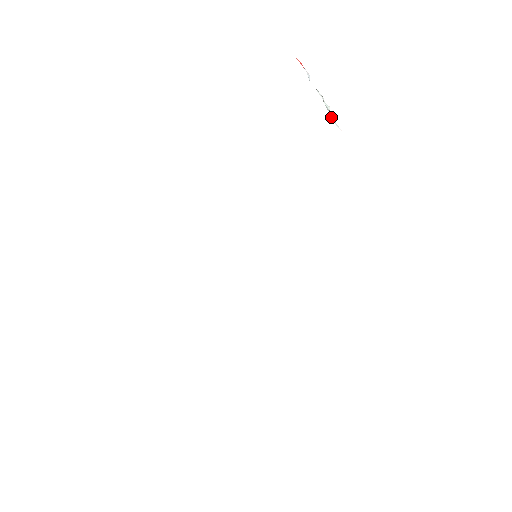
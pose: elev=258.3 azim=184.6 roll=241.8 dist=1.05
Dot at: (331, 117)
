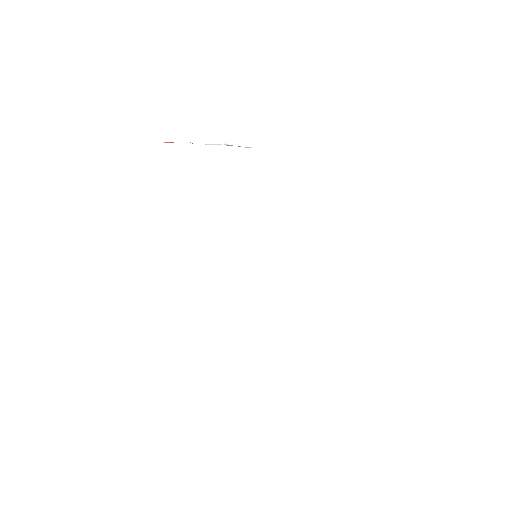
Dot at: occluded
